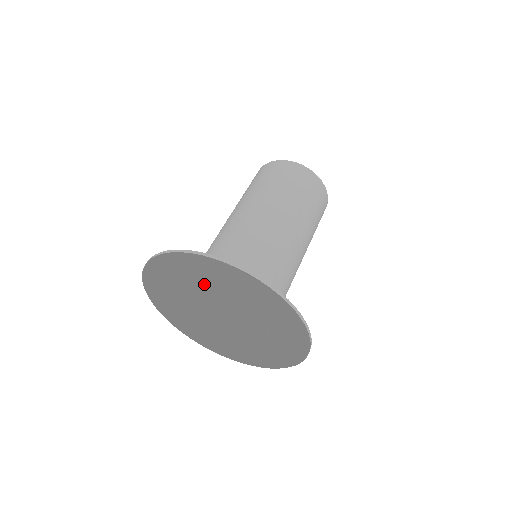
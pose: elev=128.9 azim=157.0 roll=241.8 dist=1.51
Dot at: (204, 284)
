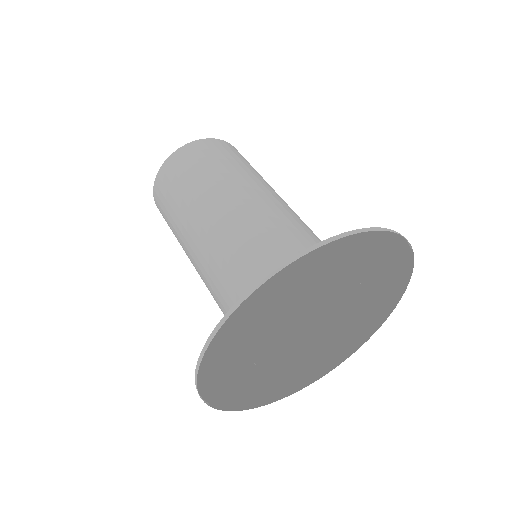
Dot at: (263, 334)
